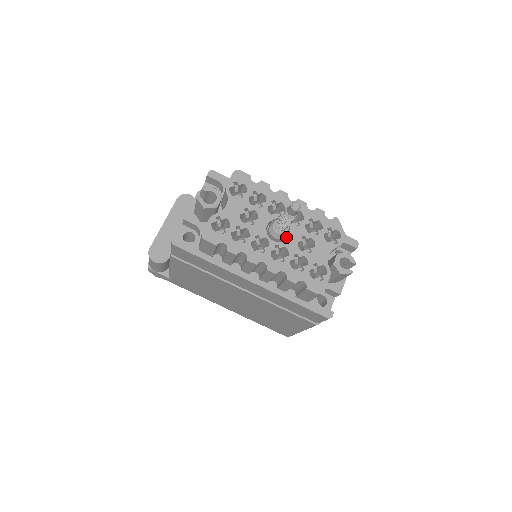
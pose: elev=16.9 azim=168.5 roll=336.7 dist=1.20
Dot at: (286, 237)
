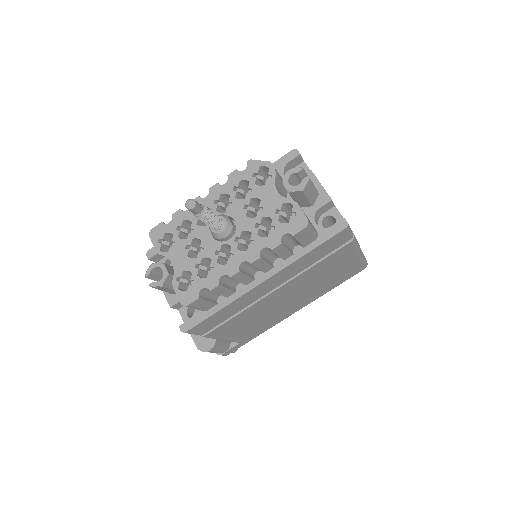
Dot at: (235, 224)
